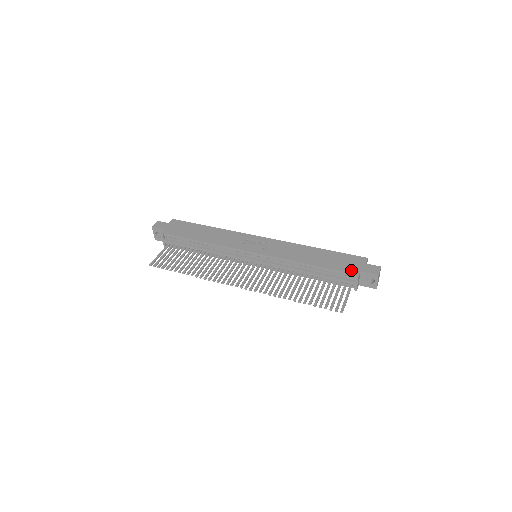
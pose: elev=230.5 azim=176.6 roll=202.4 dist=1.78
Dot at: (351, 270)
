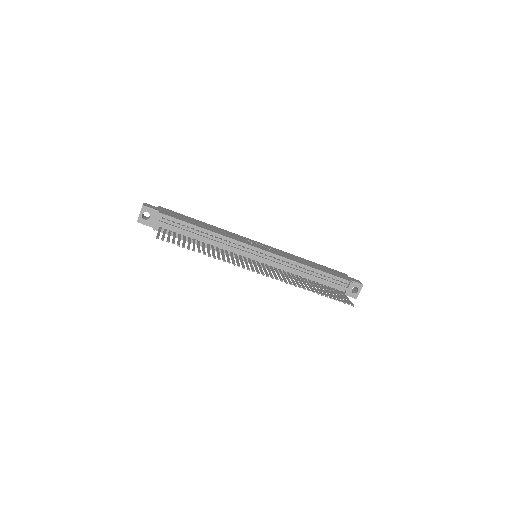
Dot at: (344, 278)
